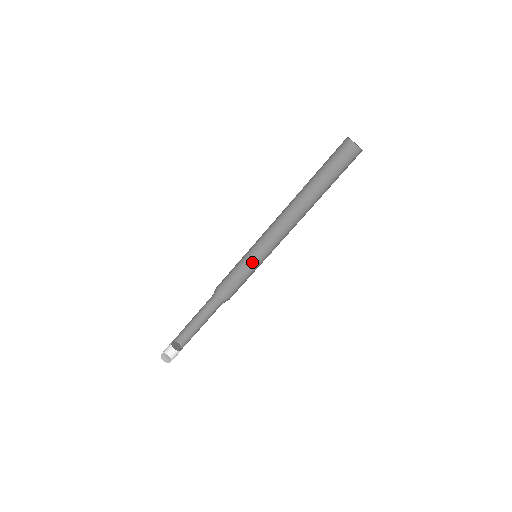
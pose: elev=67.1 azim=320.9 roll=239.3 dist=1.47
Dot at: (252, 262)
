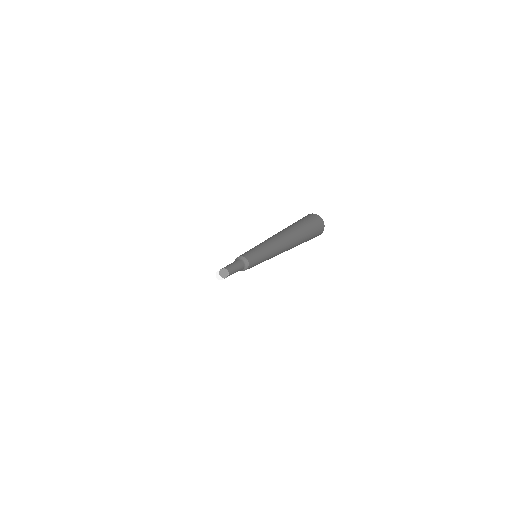
Dot at: (260, 254)
